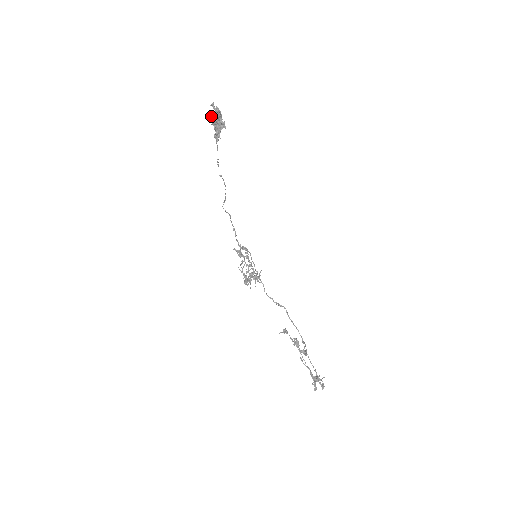
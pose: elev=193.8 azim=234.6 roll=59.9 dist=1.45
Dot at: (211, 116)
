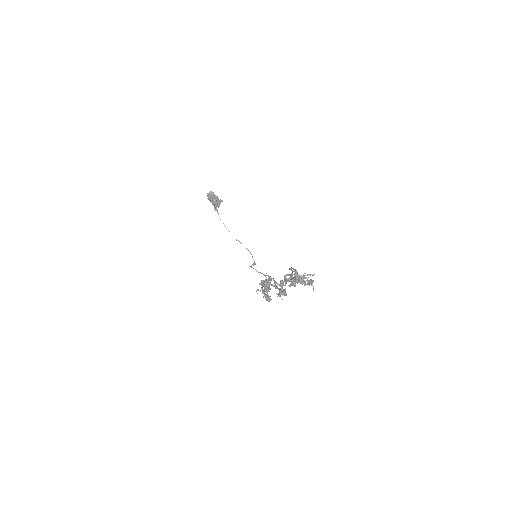
Dot at: (208, 199)
